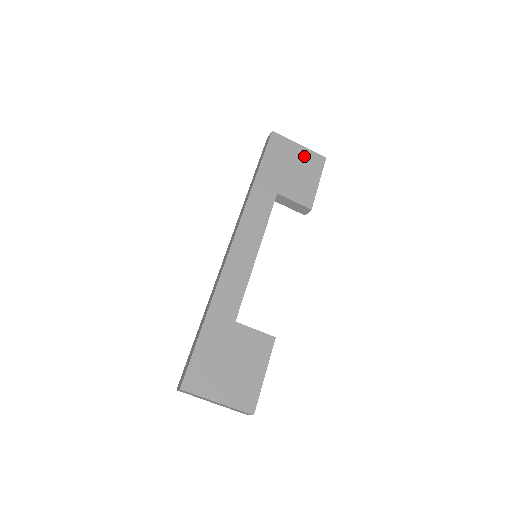
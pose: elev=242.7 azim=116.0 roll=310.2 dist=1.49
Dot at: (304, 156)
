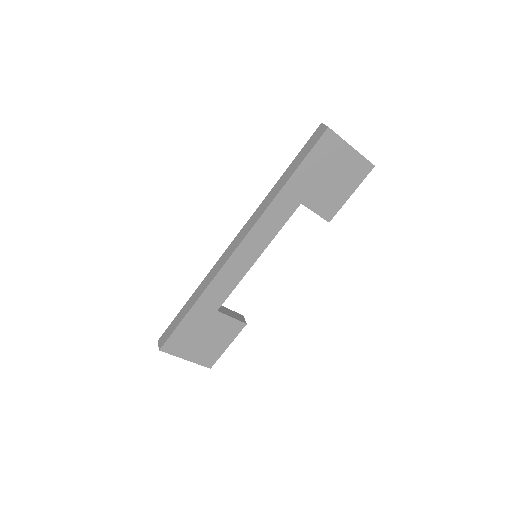
Dot at: (351, 162)
